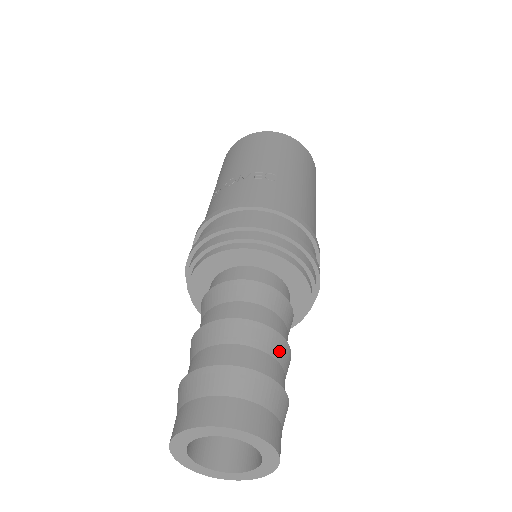
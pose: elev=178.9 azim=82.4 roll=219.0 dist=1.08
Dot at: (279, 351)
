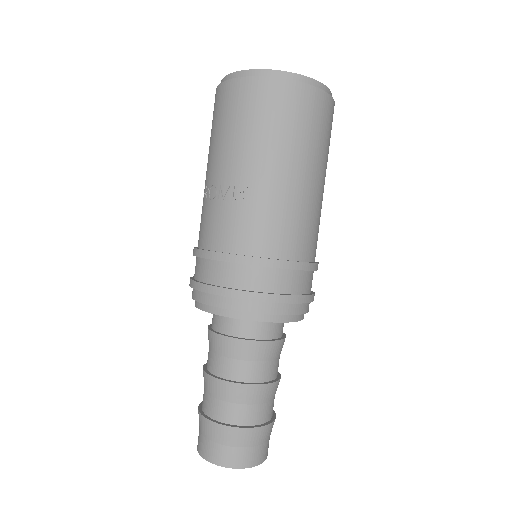
Dot at: (261, 396)
